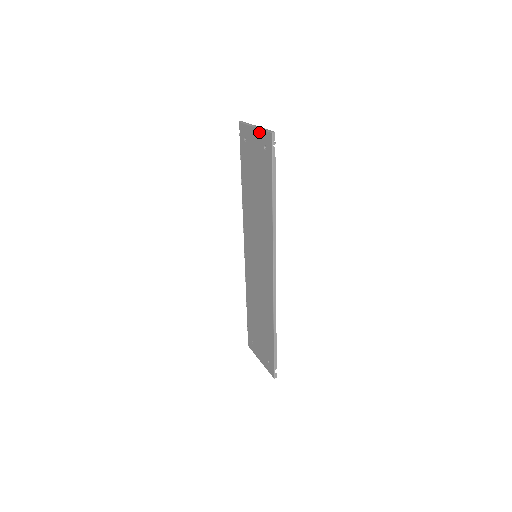
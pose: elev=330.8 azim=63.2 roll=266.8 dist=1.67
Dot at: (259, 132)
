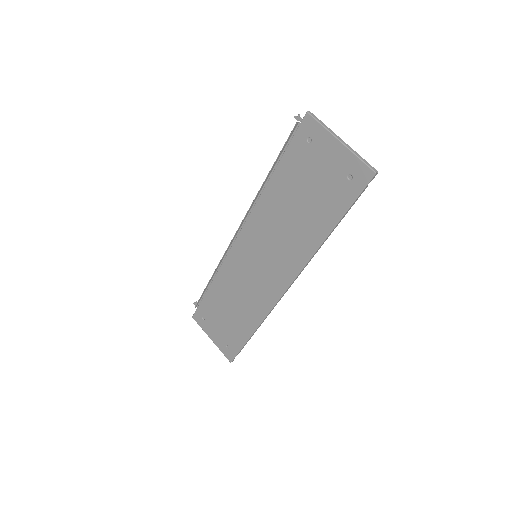
Dot at: (348, 154)
